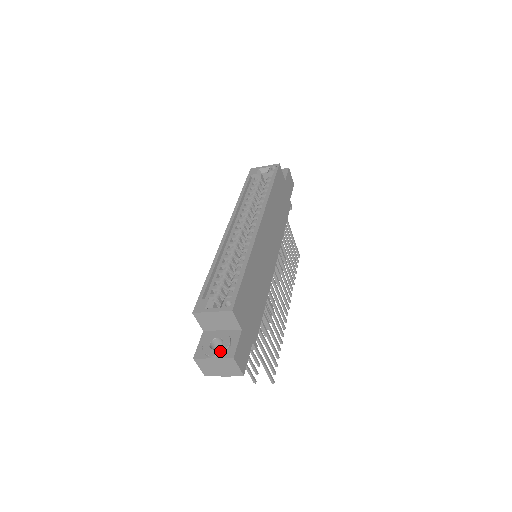
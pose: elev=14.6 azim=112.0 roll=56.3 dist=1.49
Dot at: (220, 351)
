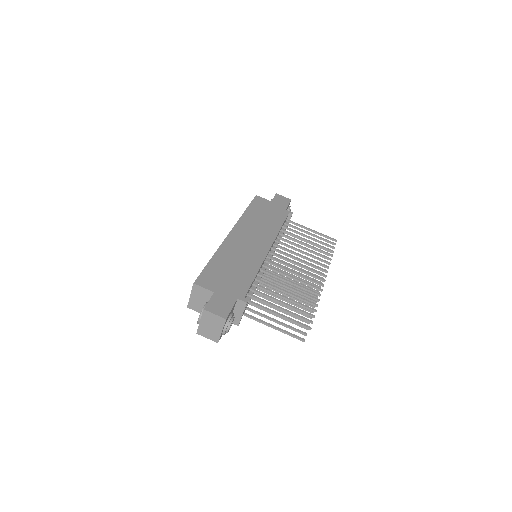
Dot at: (200, 313)
